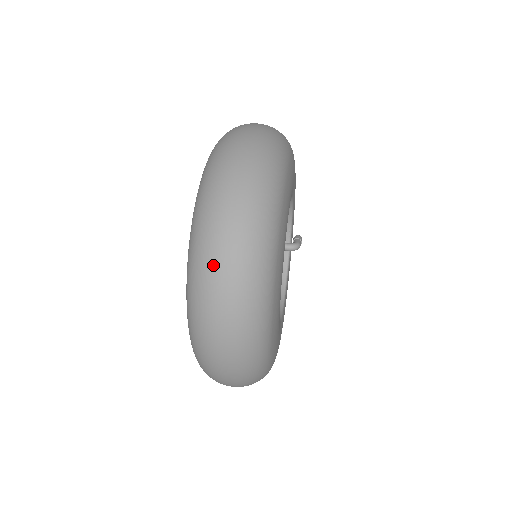
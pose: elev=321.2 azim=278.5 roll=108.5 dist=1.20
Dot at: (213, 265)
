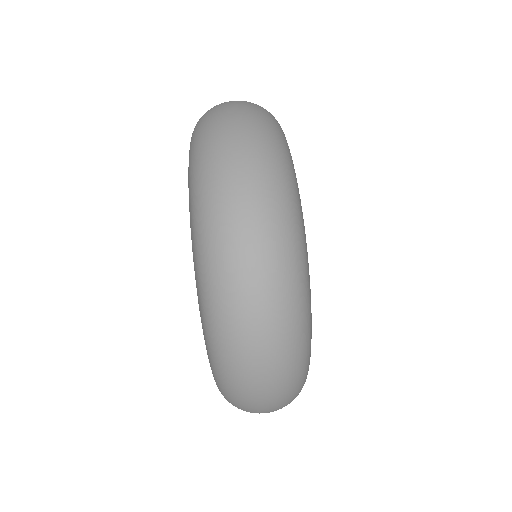
Dot at: (251, 400)
